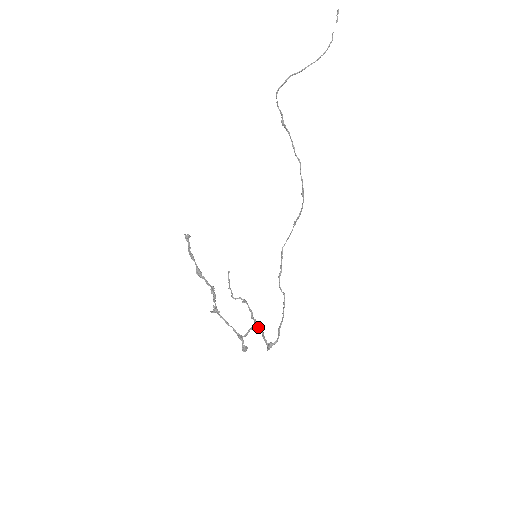
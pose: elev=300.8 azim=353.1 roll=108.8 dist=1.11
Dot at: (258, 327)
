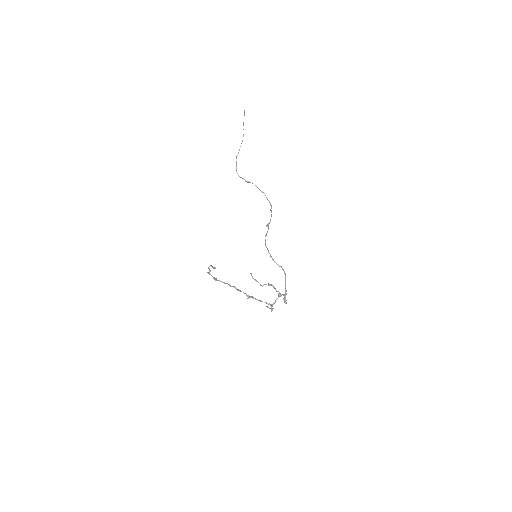
Dot at: occluded
